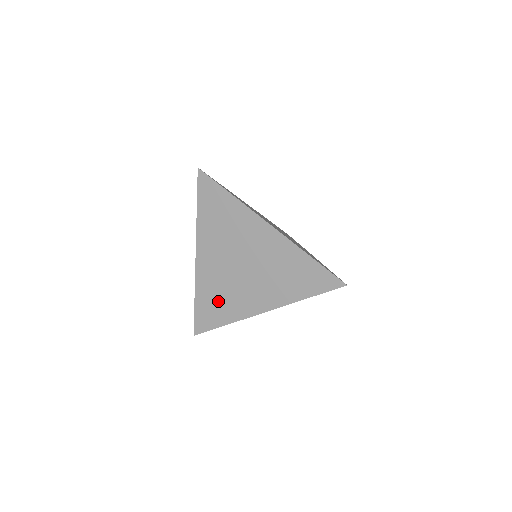
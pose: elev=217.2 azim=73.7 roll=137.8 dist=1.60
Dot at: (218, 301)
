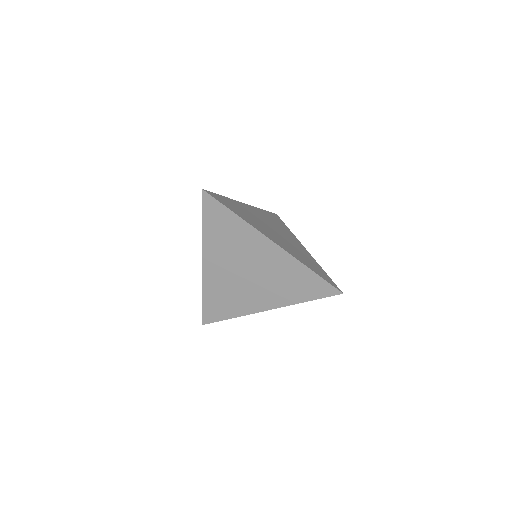
Dot at: (225, 300)
